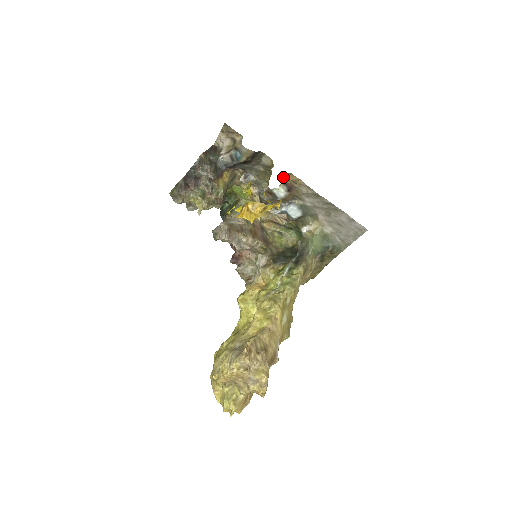
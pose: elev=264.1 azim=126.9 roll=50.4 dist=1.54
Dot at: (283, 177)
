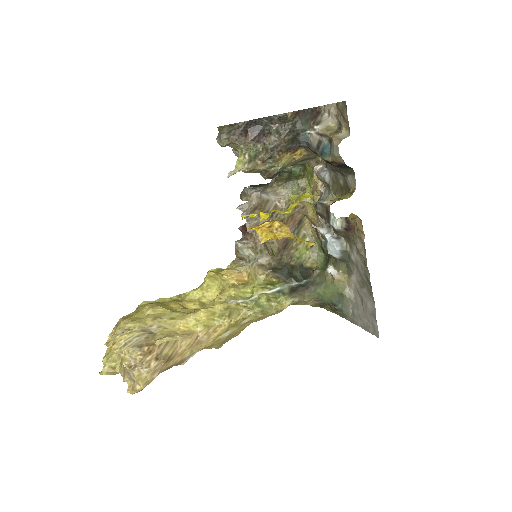
Dot at: (349, 217)
